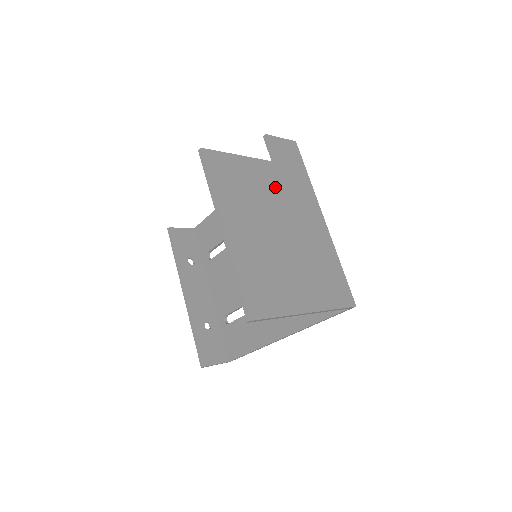
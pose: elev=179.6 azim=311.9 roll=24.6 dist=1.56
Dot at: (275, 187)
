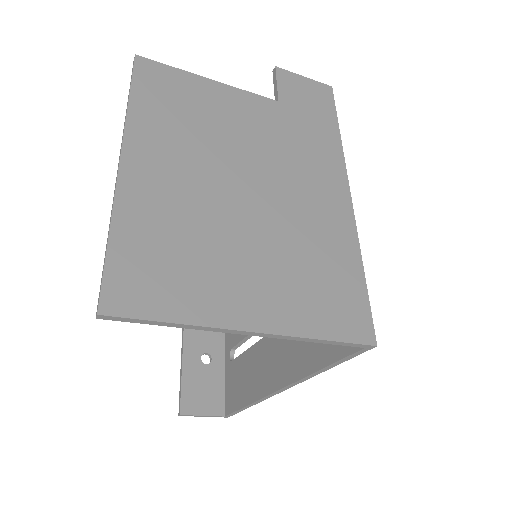
Dot at: (262, 131)
